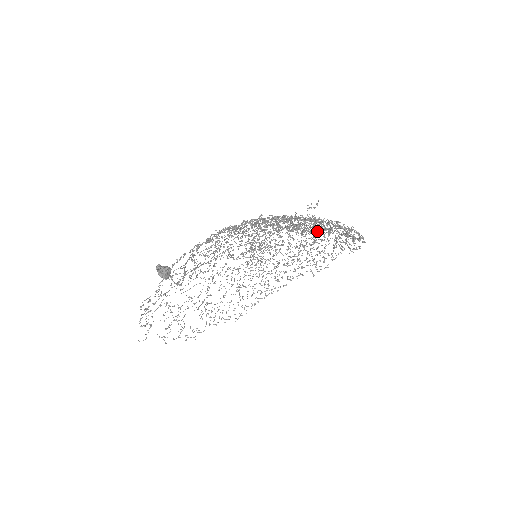
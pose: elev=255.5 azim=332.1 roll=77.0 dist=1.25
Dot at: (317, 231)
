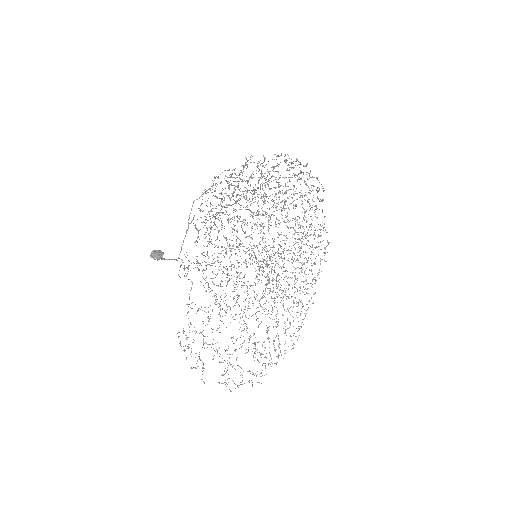
Dot at: occluded
